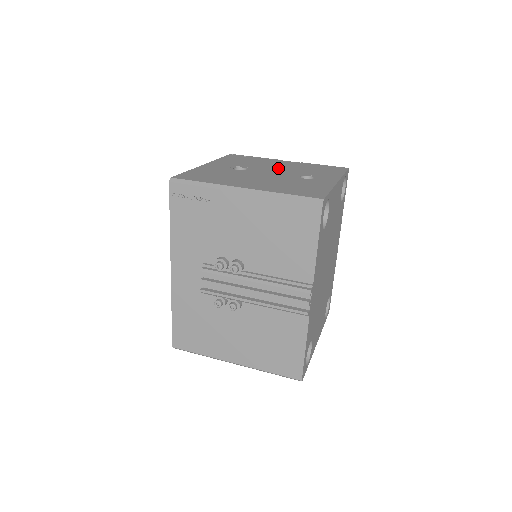
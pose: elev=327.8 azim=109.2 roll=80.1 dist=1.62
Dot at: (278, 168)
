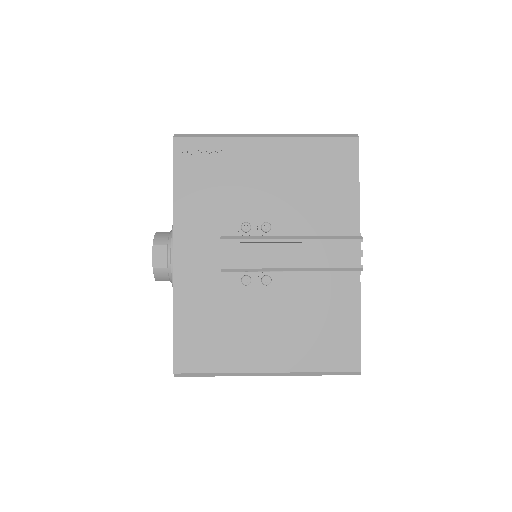
Dot at: occluded
